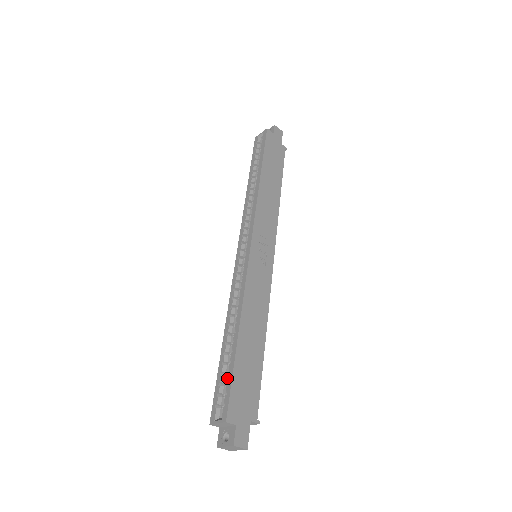
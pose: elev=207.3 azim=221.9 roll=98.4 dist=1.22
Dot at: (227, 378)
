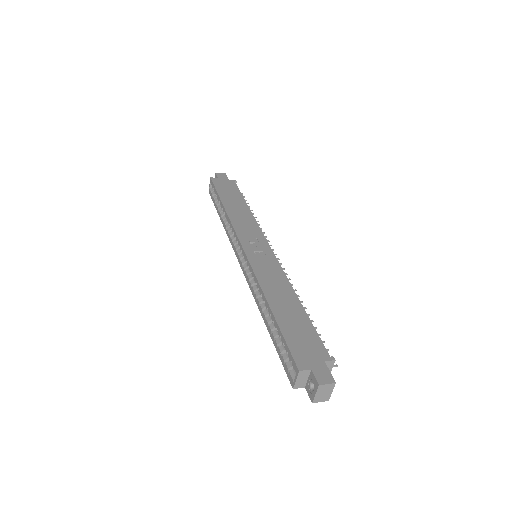
Dot at: (282, 343)
